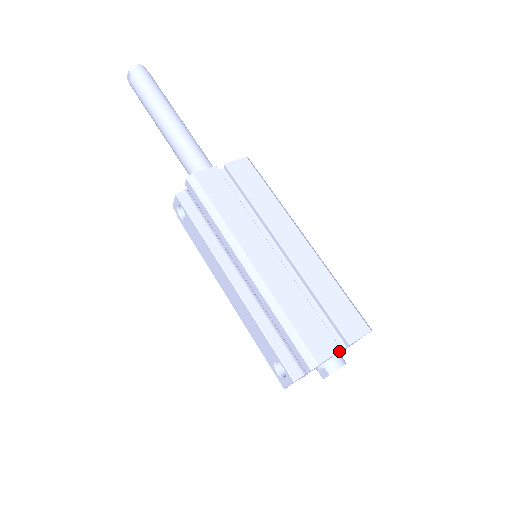
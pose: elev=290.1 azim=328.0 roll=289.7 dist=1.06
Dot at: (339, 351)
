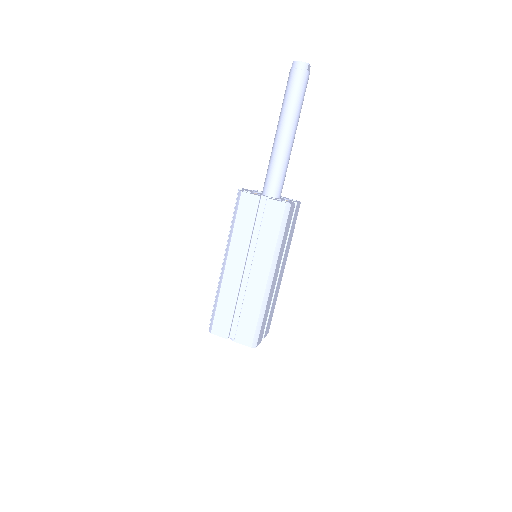
Dot at: (226, 338)
